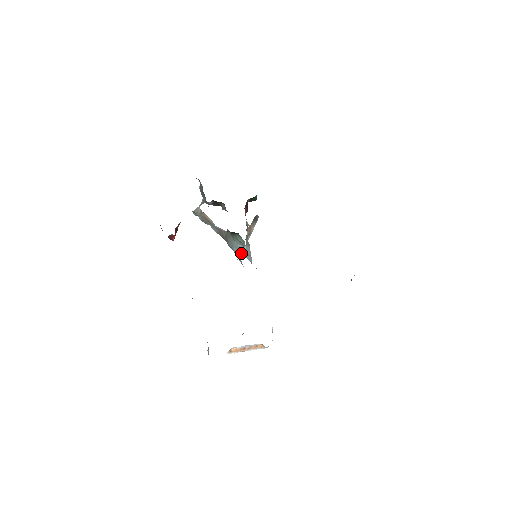
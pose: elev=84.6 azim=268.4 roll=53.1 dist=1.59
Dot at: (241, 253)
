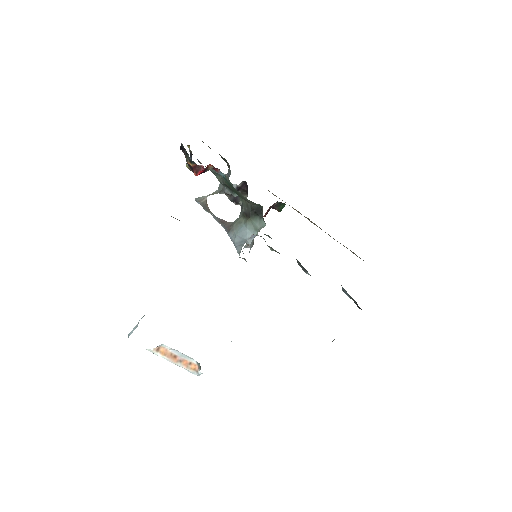
Dot at: (246, 241)
